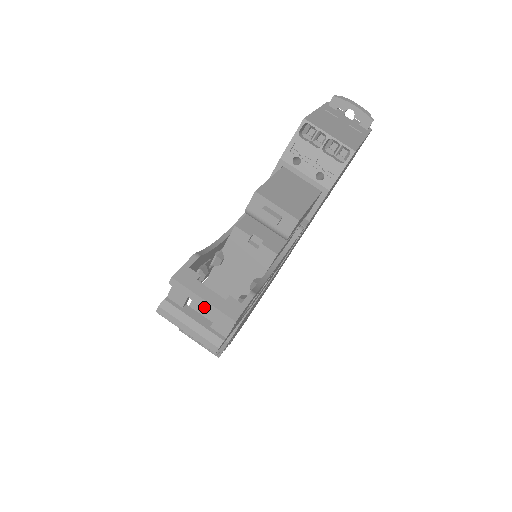
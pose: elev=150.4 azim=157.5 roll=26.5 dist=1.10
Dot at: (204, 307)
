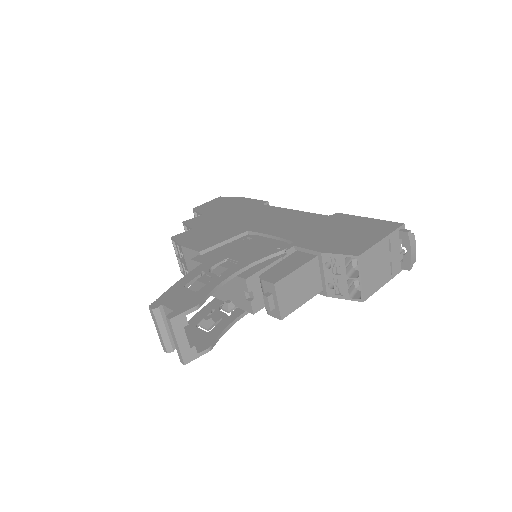
Dot at: (175, 343)
